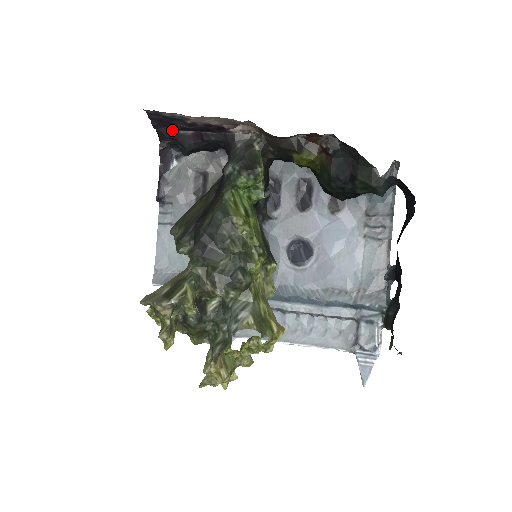
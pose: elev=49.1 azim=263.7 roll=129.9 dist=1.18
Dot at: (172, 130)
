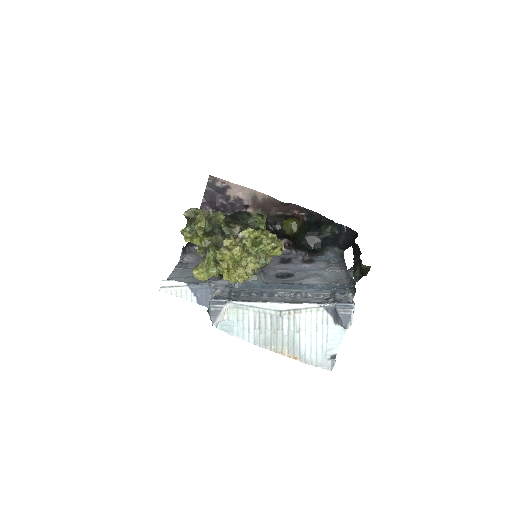
Dot at: (211, 211)
